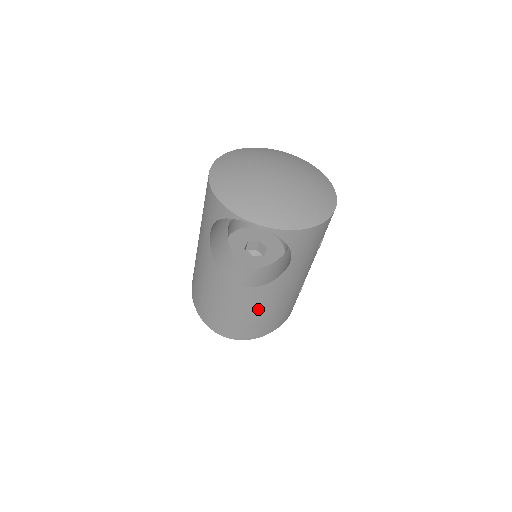
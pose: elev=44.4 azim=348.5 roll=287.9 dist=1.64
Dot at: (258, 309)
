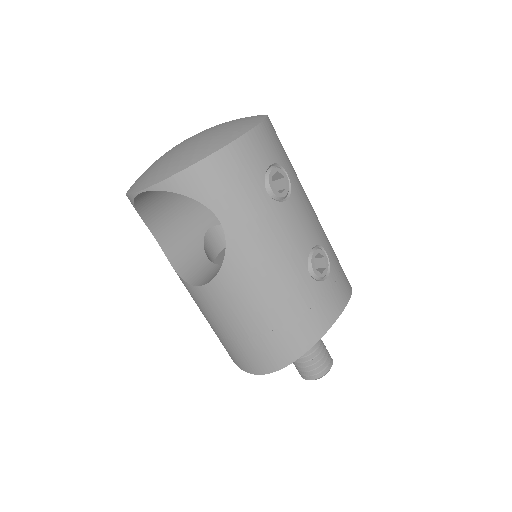
Dot at: (248, 312)
